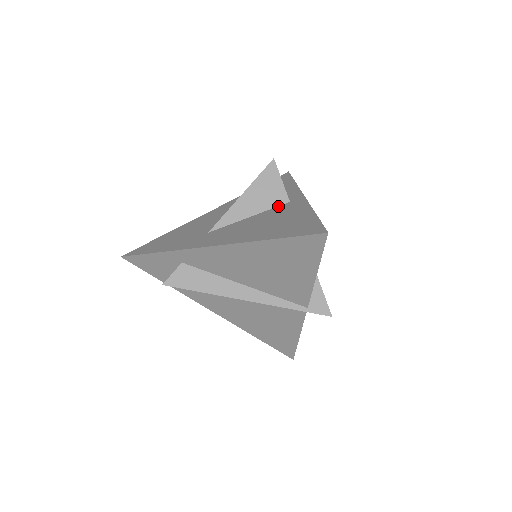
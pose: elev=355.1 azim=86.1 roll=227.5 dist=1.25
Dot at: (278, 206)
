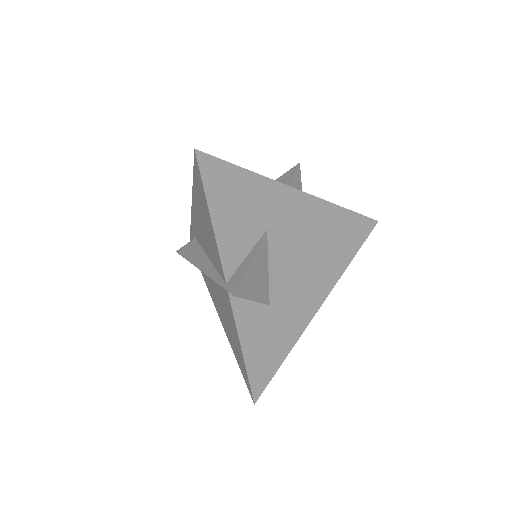
Dot at: occluded
